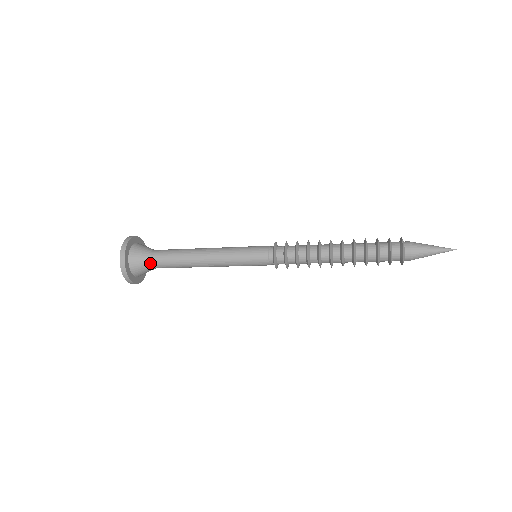
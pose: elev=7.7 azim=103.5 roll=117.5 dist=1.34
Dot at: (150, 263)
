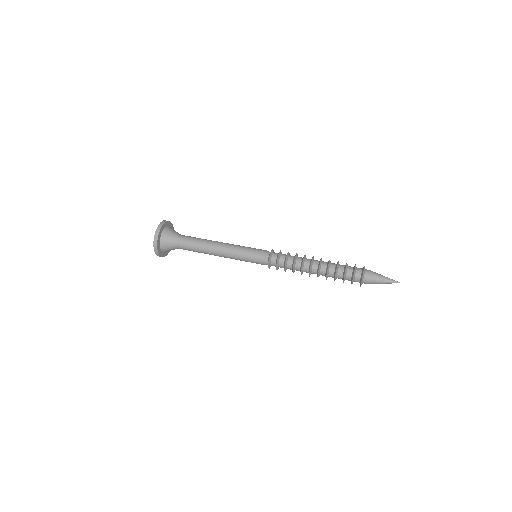
Dot at: (176, 242)
